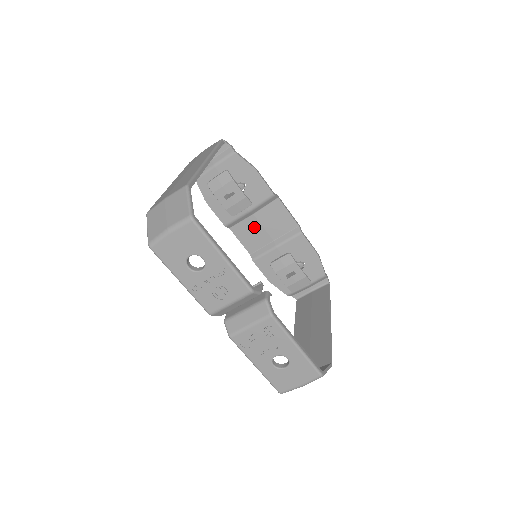
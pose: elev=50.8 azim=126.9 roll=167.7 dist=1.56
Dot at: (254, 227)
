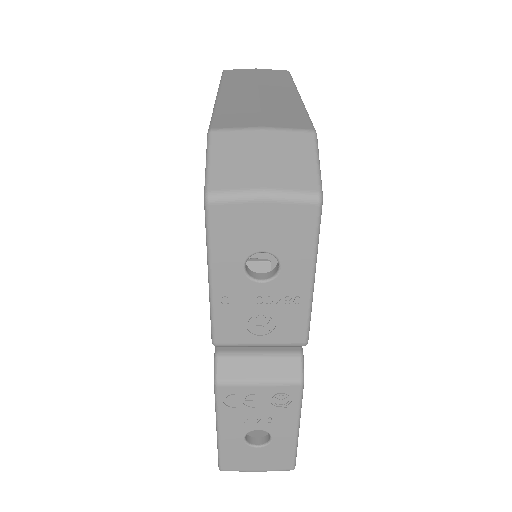
Dot at: occluded
